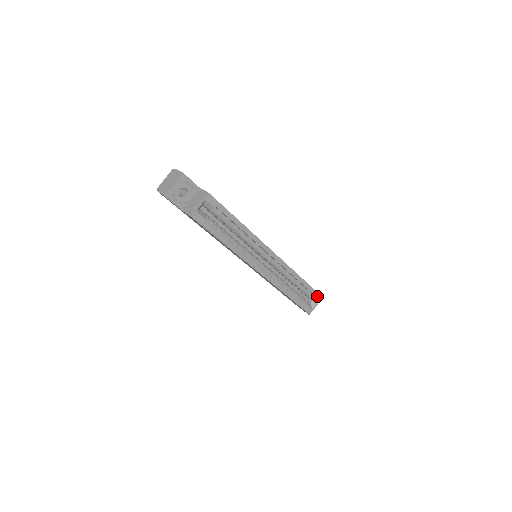
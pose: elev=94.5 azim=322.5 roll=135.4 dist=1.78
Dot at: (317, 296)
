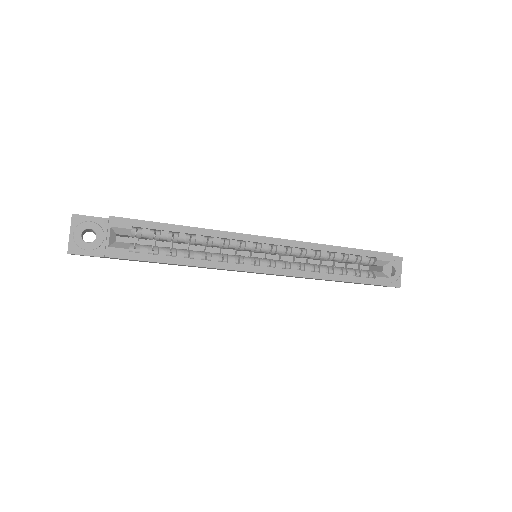
Dot at: (383, 257)
